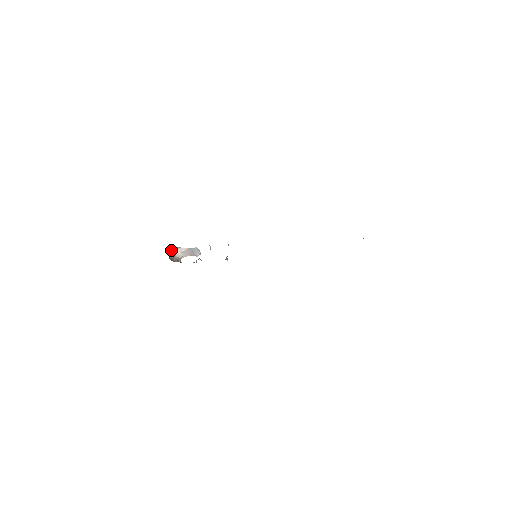
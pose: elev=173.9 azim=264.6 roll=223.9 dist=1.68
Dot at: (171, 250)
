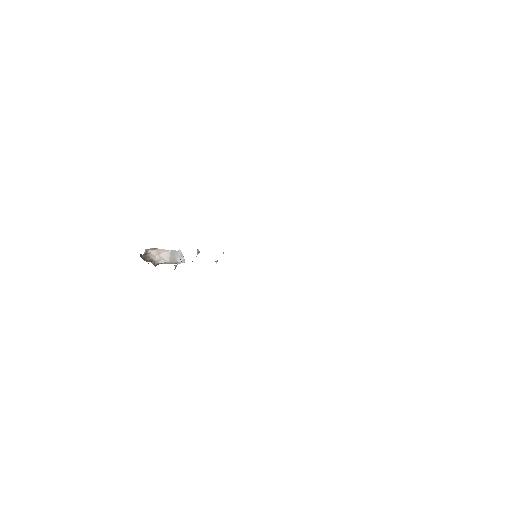
Dot at: (146, 250)
